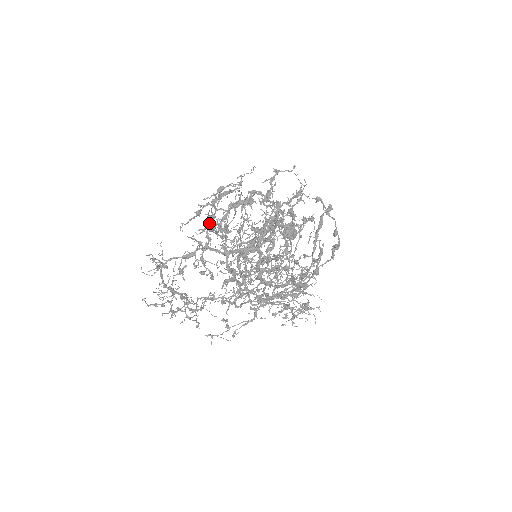
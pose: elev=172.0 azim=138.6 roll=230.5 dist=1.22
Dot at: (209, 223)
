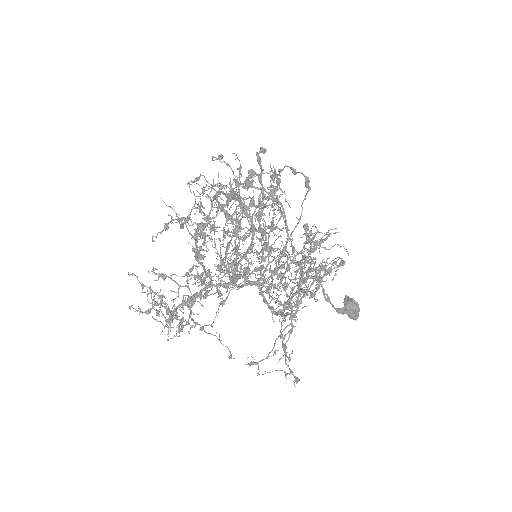
Dot at: occluded
